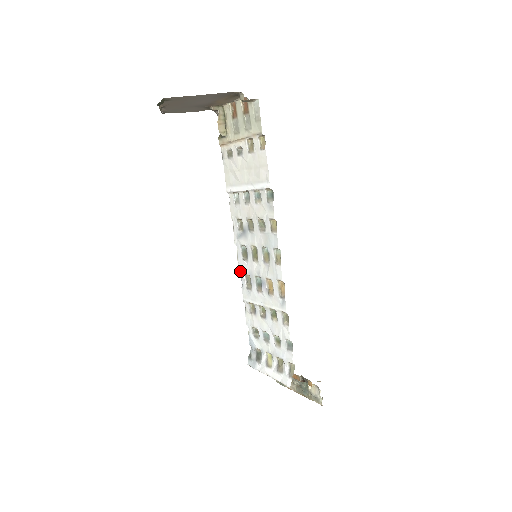
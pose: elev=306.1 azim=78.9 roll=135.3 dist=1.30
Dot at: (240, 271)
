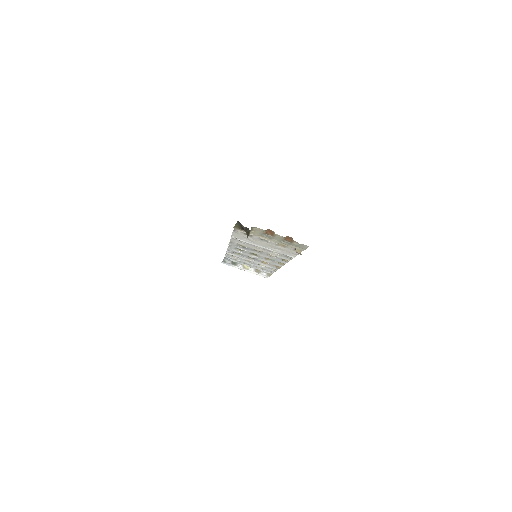
Dot at: occluded
